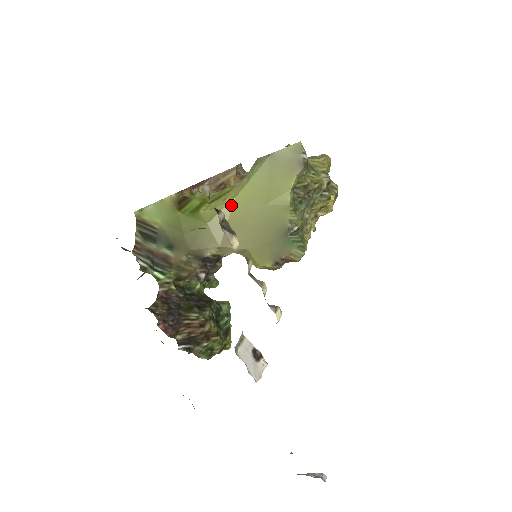
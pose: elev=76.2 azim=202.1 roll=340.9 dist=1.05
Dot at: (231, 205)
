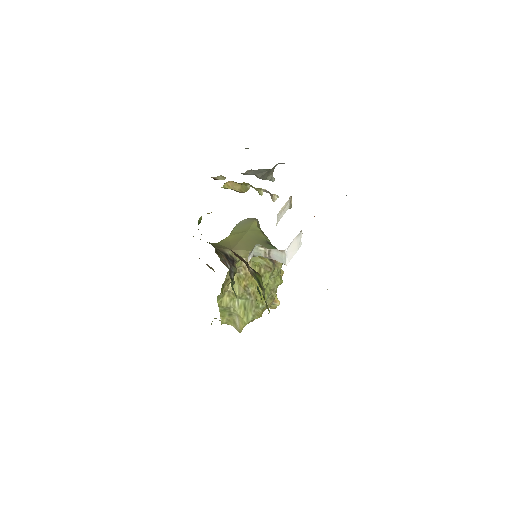
Dot at: (228, 239)
